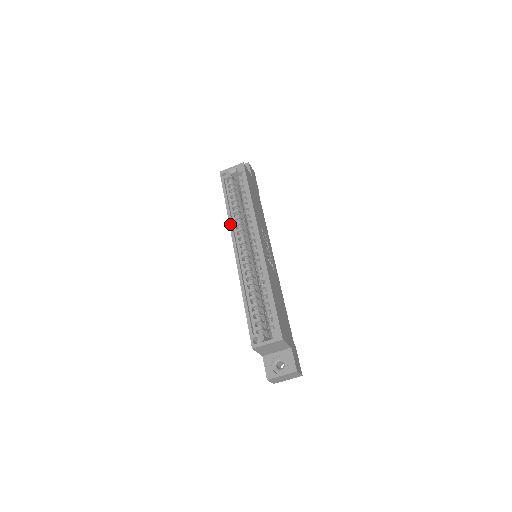
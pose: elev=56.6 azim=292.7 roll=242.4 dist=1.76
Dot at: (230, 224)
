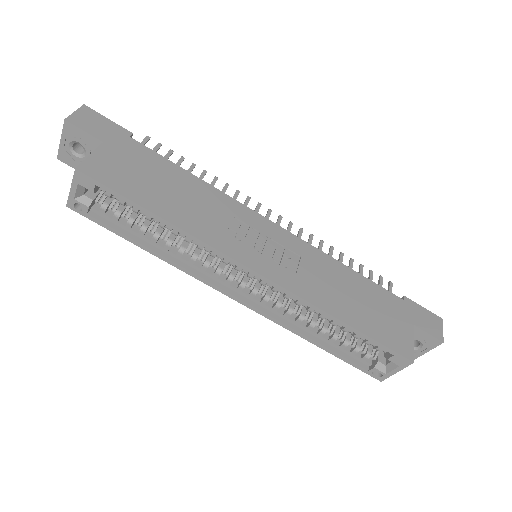
Dot at: (186, 272)
